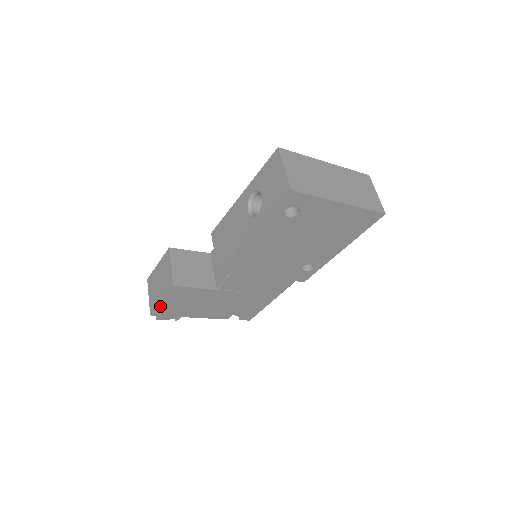
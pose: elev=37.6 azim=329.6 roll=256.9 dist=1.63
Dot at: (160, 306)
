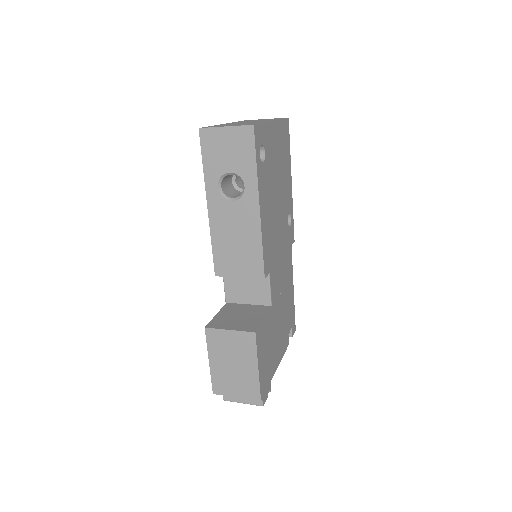
Dot at: (260, 377)
